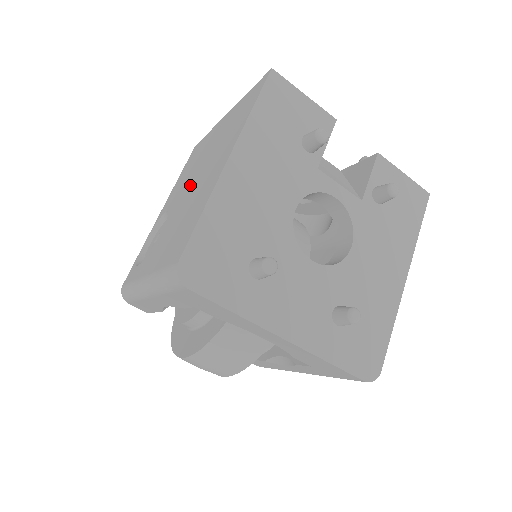
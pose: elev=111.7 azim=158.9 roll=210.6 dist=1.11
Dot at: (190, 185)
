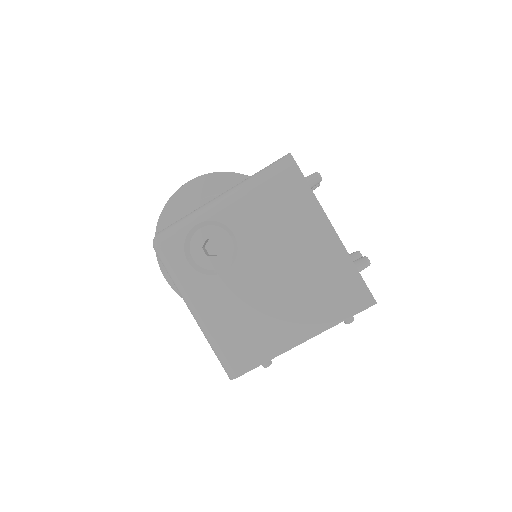
Dot at: (270, 273)
